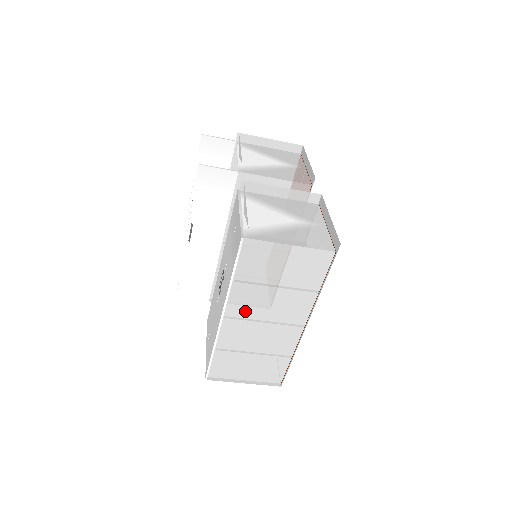
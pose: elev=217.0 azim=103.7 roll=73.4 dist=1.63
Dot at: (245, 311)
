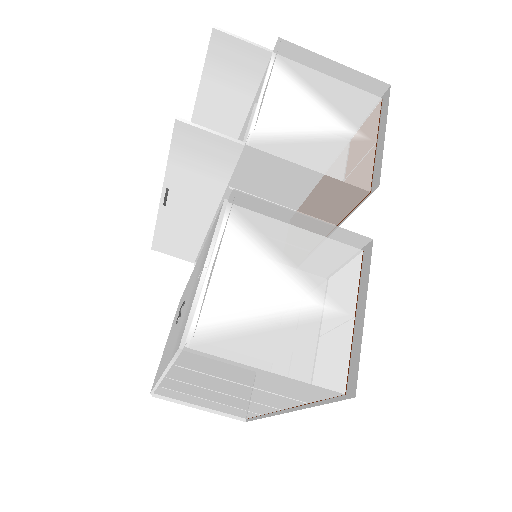
Dot at: (195, 382)
